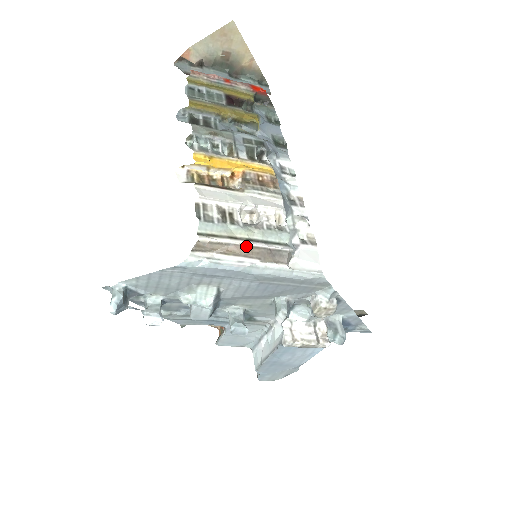
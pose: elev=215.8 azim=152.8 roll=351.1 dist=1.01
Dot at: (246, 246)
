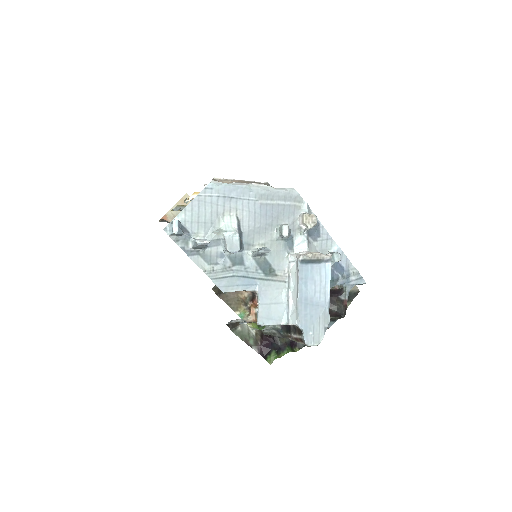
Dot at: (242, 181)
